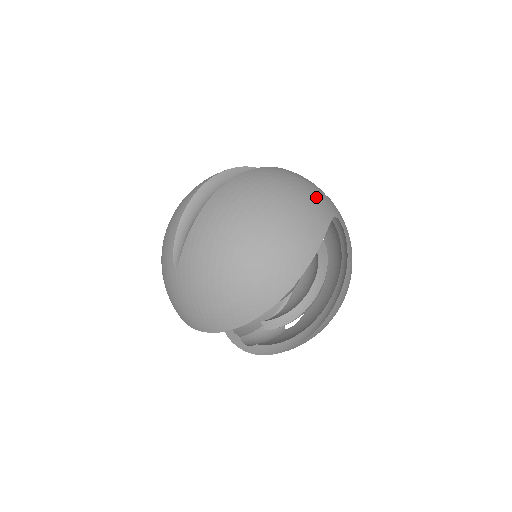
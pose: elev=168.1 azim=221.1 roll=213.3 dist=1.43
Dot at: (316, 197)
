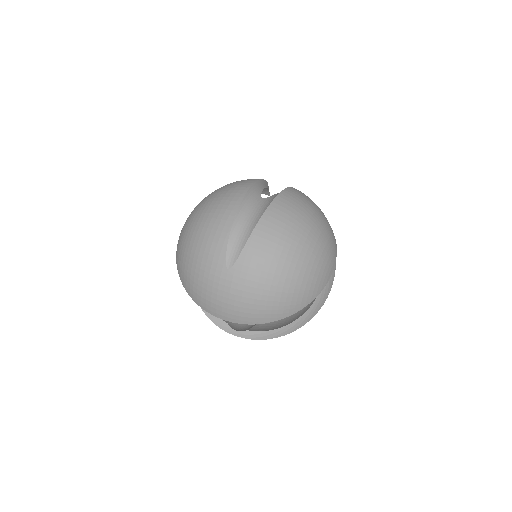
Dot at: occluded
